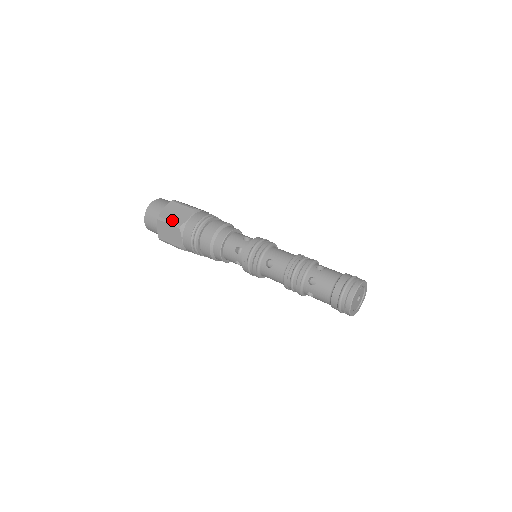
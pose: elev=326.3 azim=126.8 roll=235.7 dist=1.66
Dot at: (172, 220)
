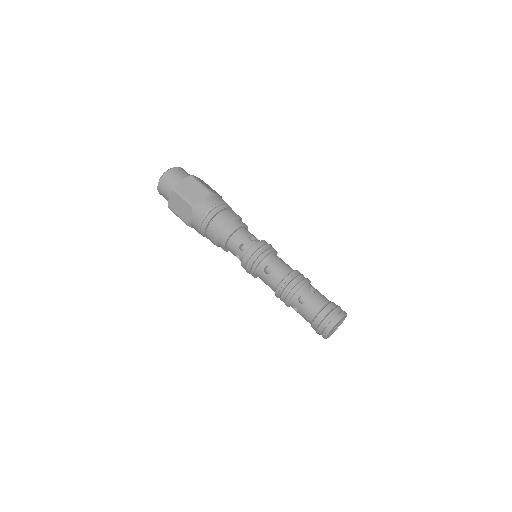
Dot at: (187, 196)
